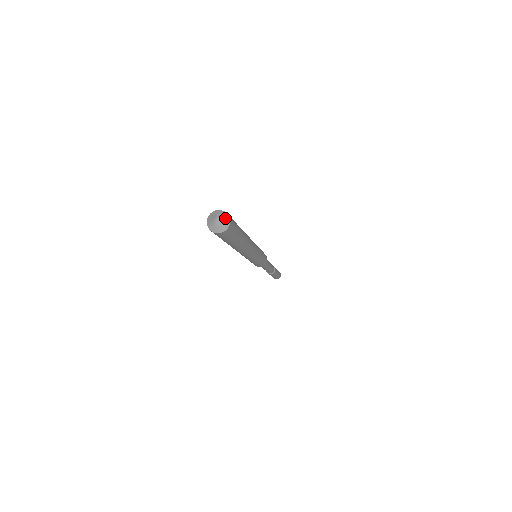
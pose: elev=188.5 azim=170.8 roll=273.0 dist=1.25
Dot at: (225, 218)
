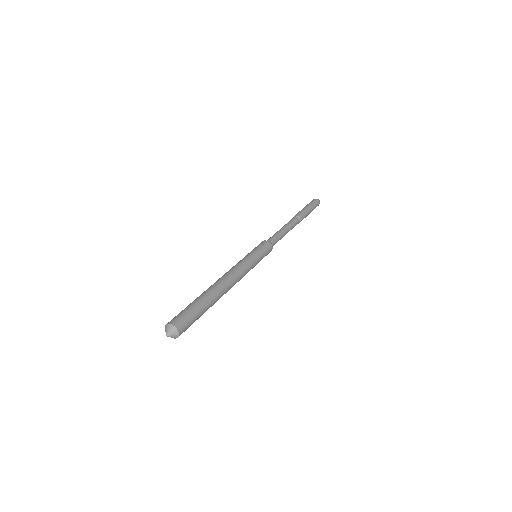
Dot at: (175, 337)
